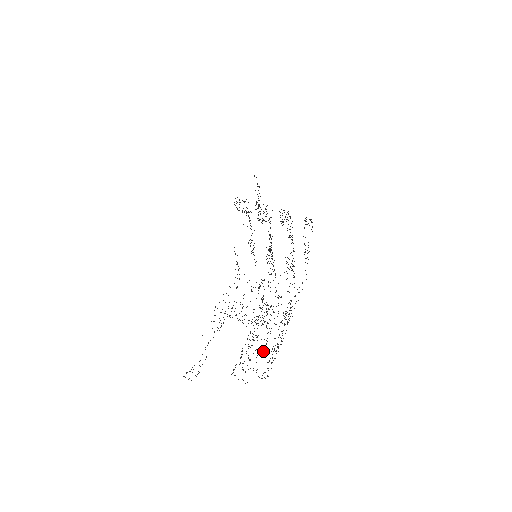
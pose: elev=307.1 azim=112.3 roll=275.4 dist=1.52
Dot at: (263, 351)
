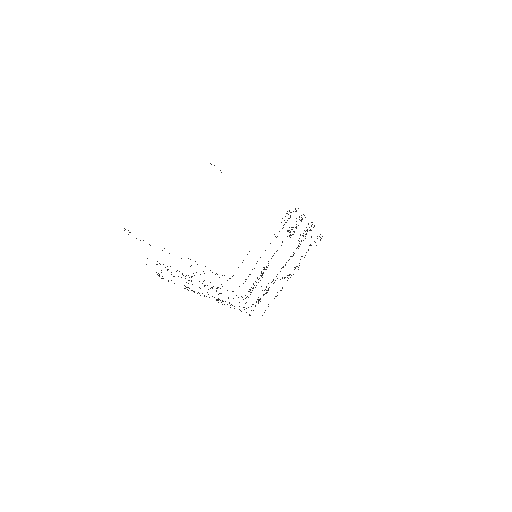
Dot at: occluded
